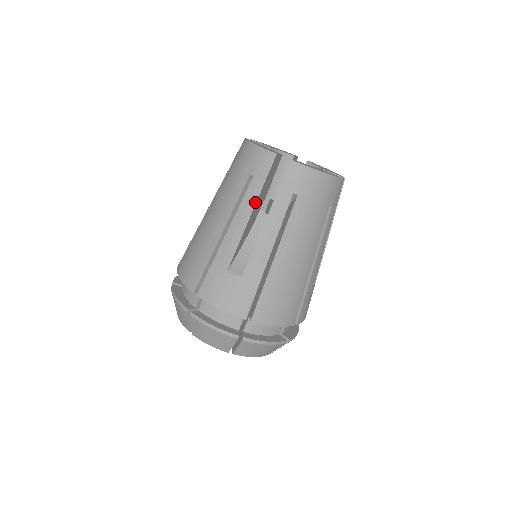
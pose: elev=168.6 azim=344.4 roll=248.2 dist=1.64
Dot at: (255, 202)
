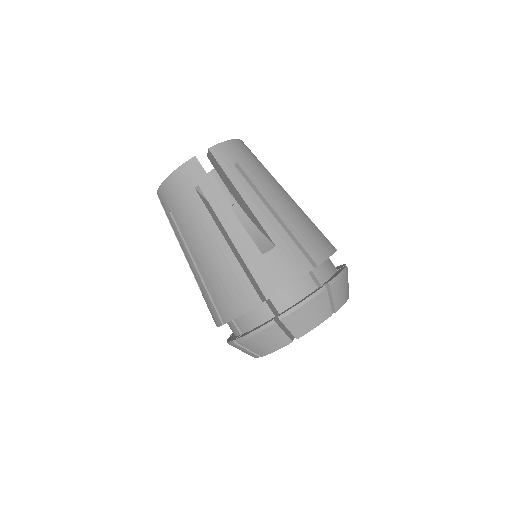
Dot at: (221, 196)
